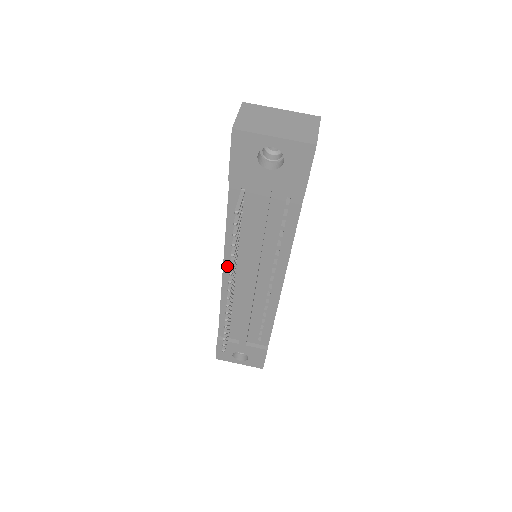
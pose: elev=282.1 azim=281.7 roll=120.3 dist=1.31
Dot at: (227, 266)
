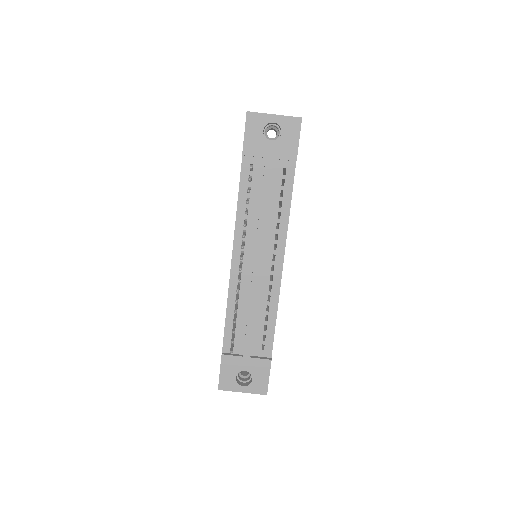
Dot at: (236, 250)
